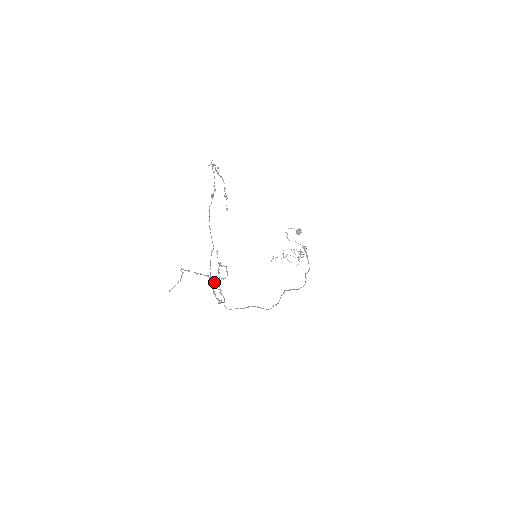
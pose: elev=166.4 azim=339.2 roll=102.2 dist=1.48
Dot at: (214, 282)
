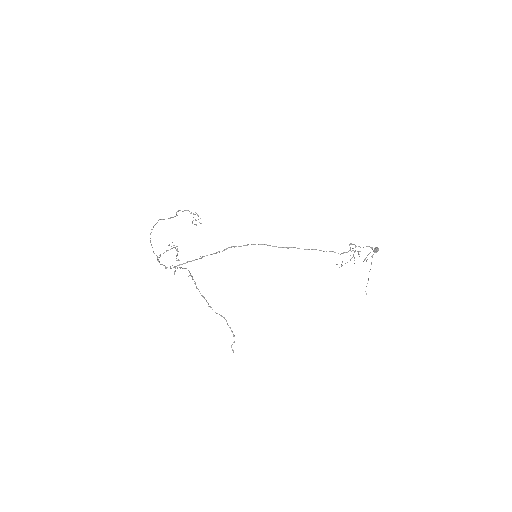
Dot at: (160, 255)
